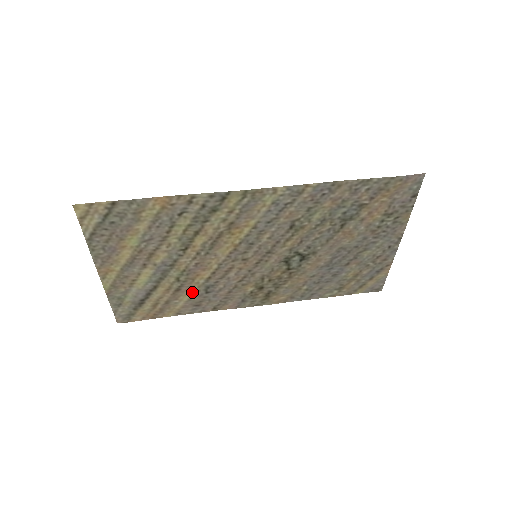
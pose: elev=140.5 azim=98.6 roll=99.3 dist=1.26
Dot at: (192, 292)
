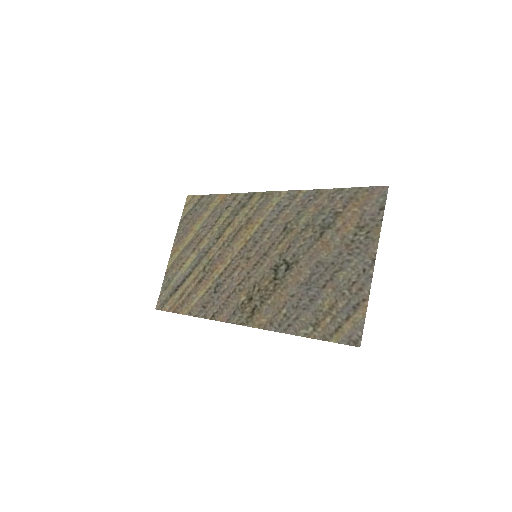
Dot at: (207, 288)
